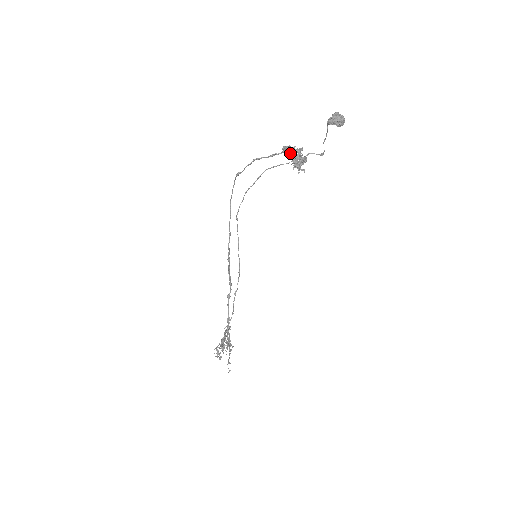
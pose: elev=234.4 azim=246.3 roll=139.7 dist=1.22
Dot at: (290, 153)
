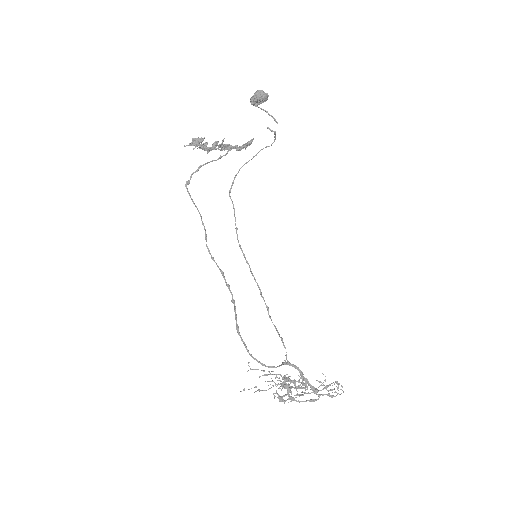
Dot at: (218, 146)
